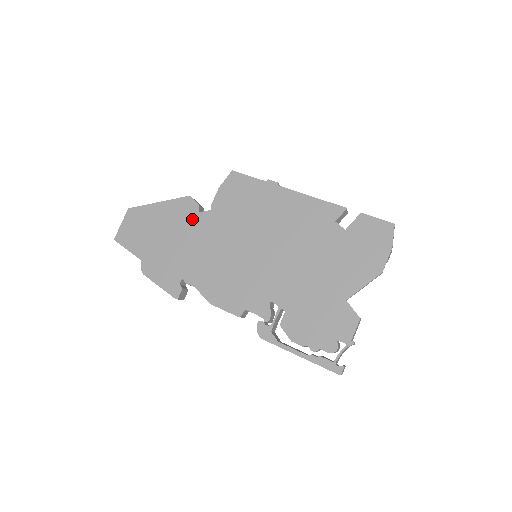
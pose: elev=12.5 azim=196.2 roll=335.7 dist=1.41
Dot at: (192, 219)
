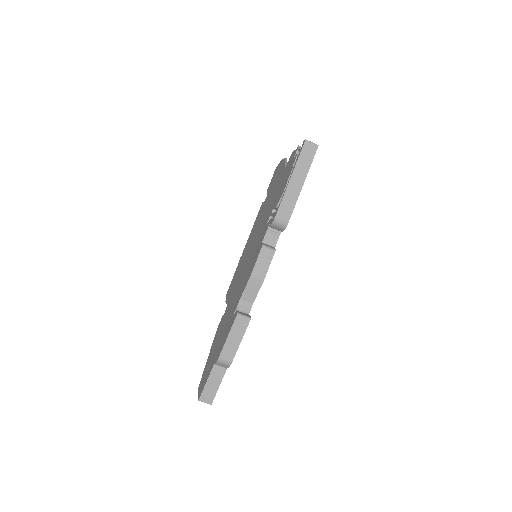
Dot at: (223, 319)
